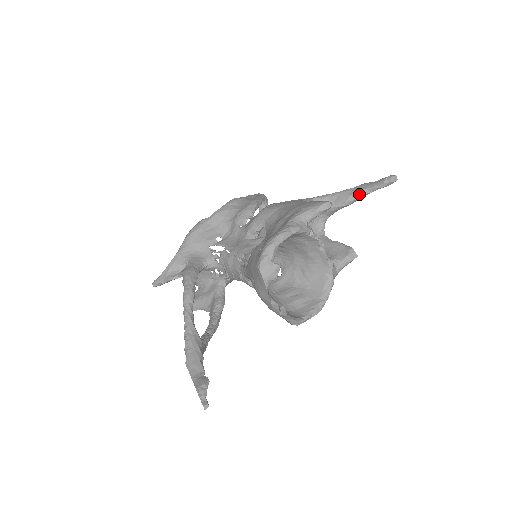
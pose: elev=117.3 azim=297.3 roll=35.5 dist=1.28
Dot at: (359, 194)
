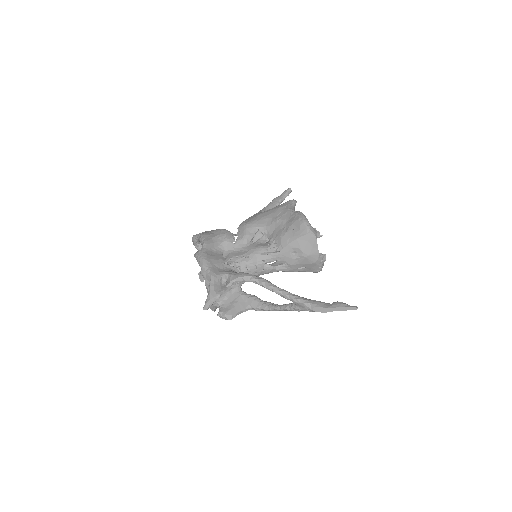
Dot at: (279, 203)
